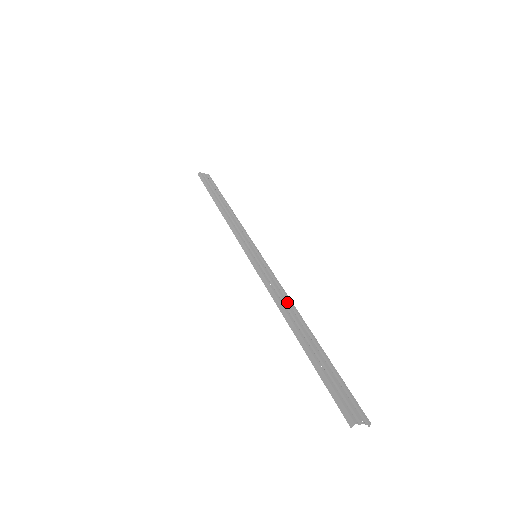
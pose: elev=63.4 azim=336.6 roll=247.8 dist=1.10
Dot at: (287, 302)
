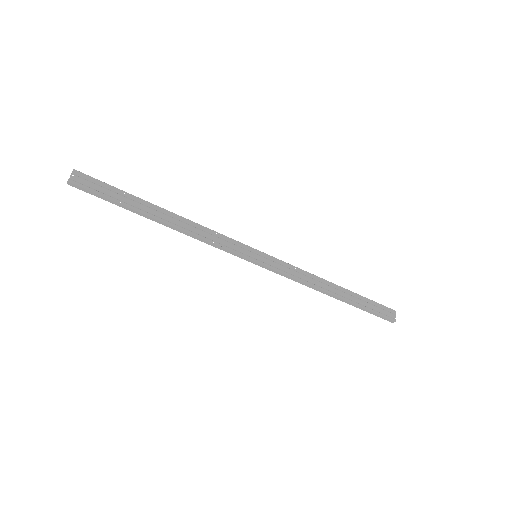
Dot at: (313, 279)
